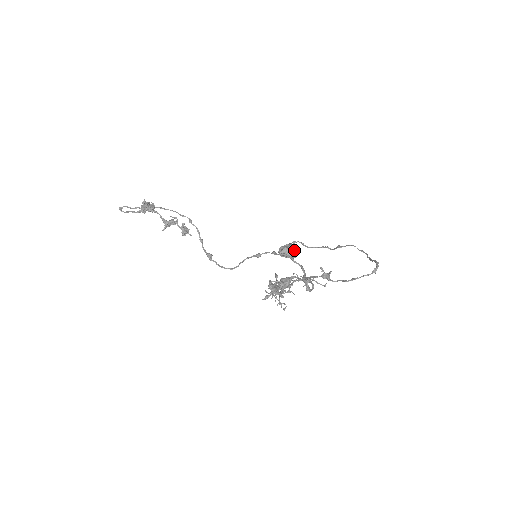
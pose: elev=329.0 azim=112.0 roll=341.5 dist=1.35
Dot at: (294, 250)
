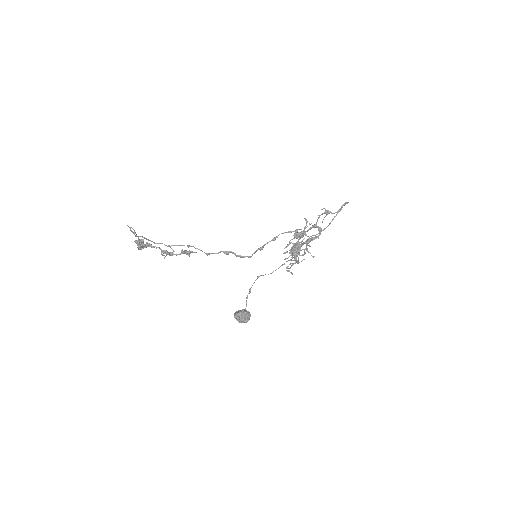
Dot at: (247, 311)
